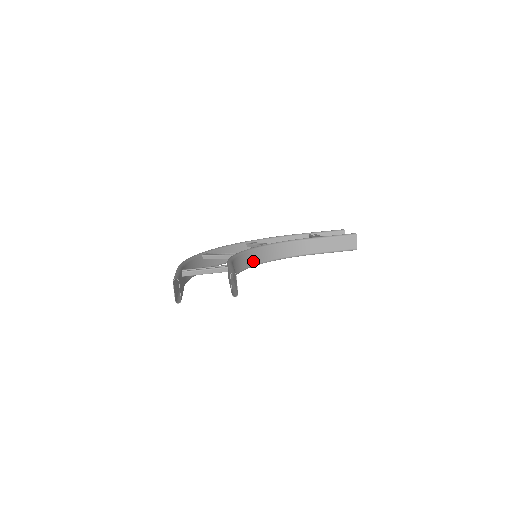
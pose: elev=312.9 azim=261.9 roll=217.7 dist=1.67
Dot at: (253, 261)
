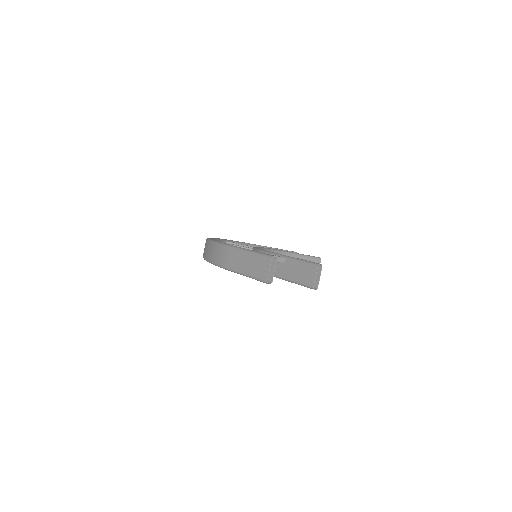
Dot at: occluded
